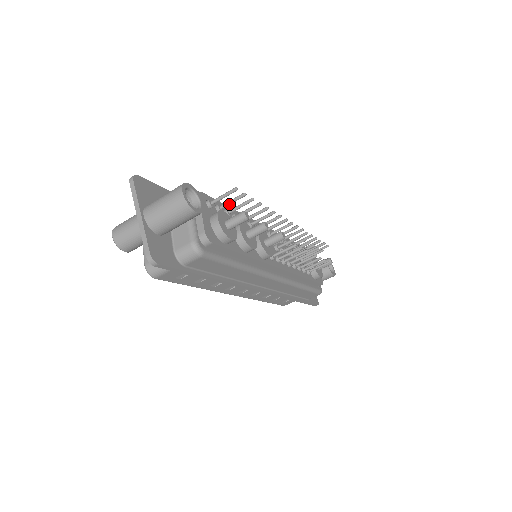
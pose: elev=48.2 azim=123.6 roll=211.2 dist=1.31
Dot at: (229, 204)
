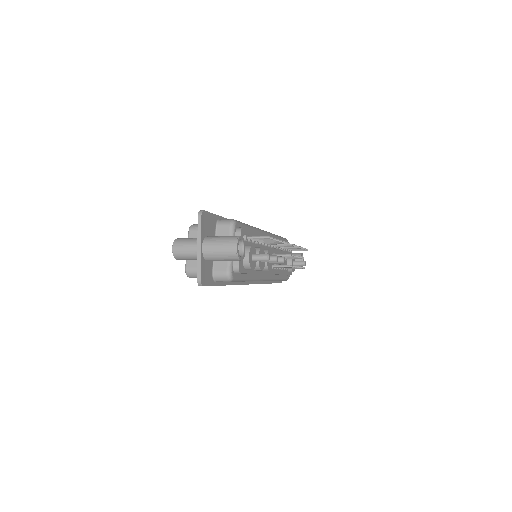
Dot at: occluded
